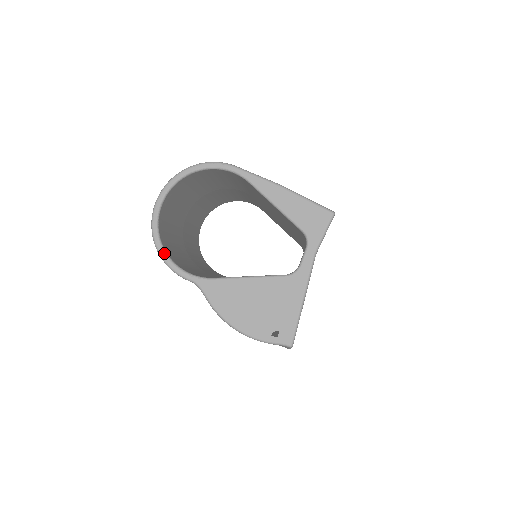
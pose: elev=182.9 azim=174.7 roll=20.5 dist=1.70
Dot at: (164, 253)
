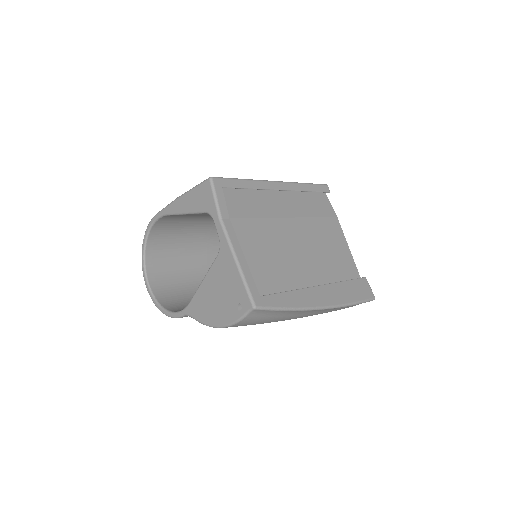
Dot at: (163, 310)
